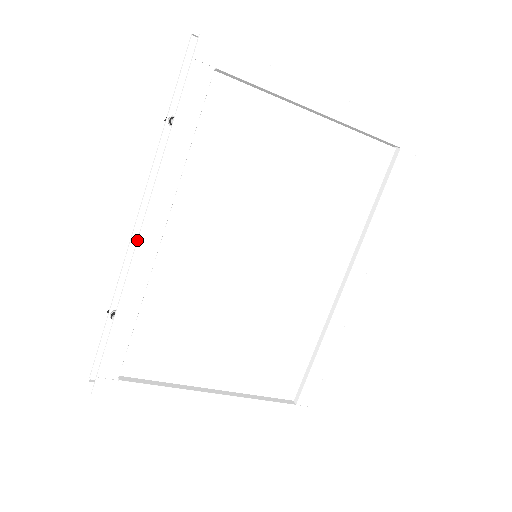
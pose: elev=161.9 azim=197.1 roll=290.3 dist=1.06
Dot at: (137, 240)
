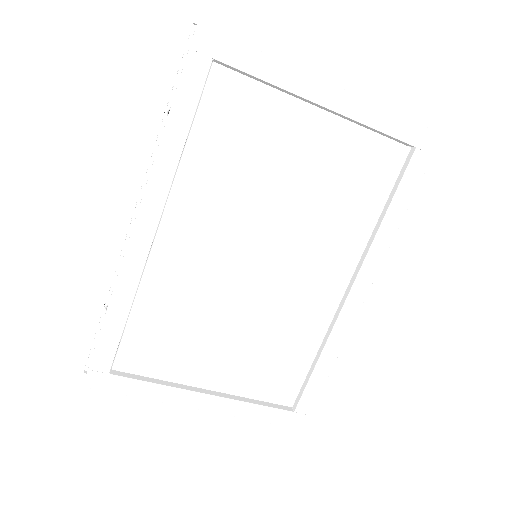
Dot at: (130, 234)
